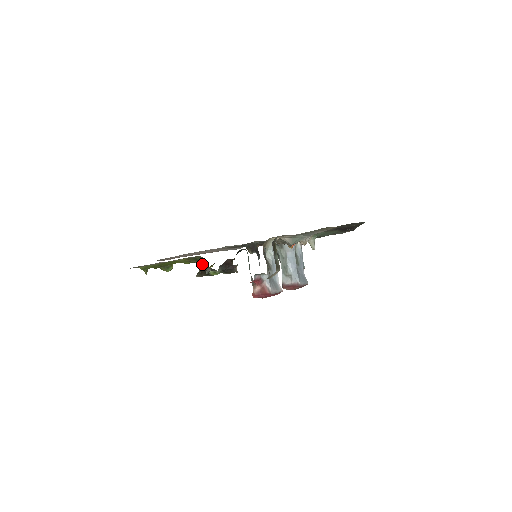
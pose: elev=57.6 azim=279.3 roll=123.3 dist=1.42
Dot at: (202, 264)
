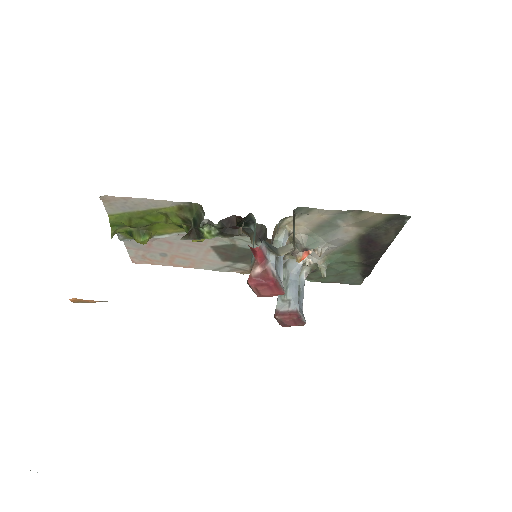
Dot at: (197, 216)
